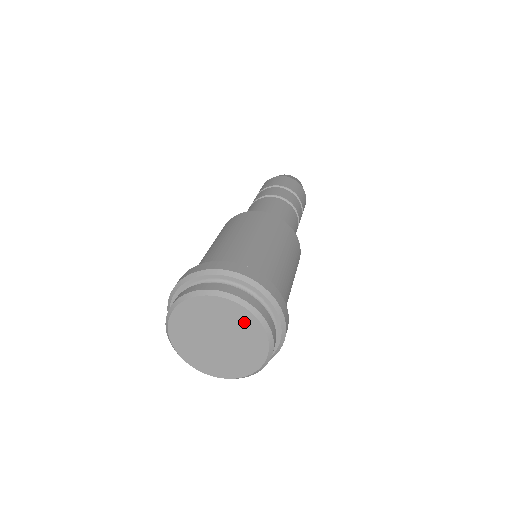
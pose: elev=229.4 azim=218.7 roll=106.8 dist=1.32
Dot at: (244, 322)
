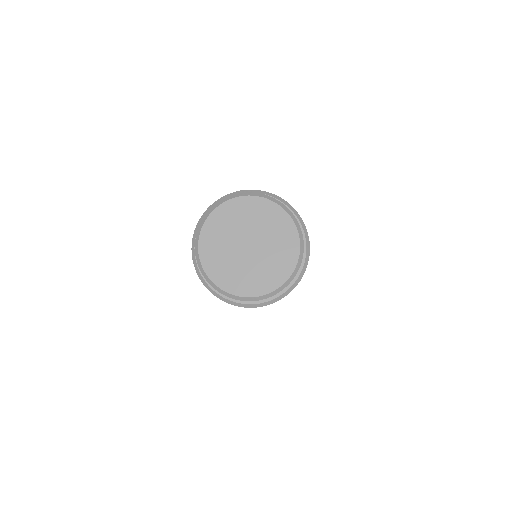
Dot at: (286, 238)
